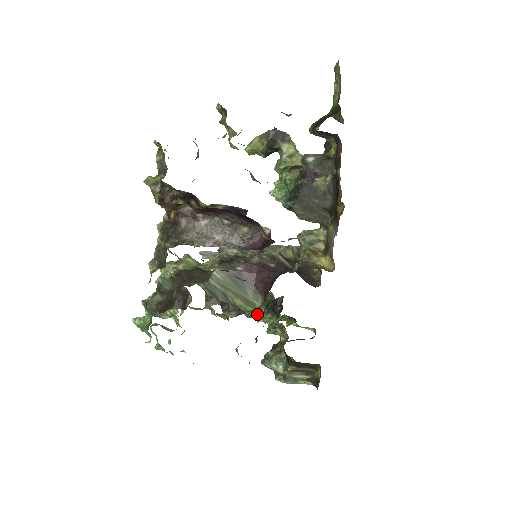
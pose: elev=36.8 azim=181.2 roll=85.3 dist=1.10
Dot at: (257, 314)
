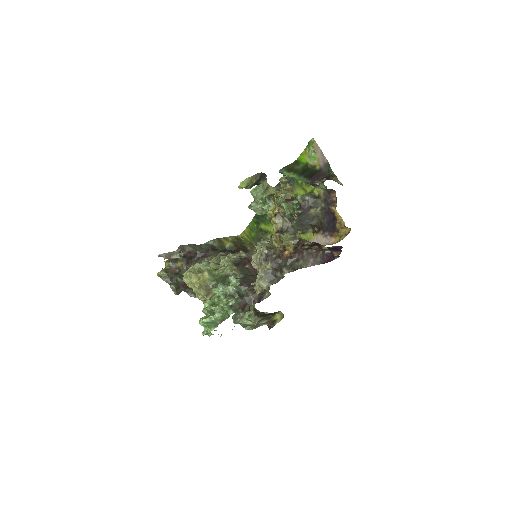
Dot at: occluded
